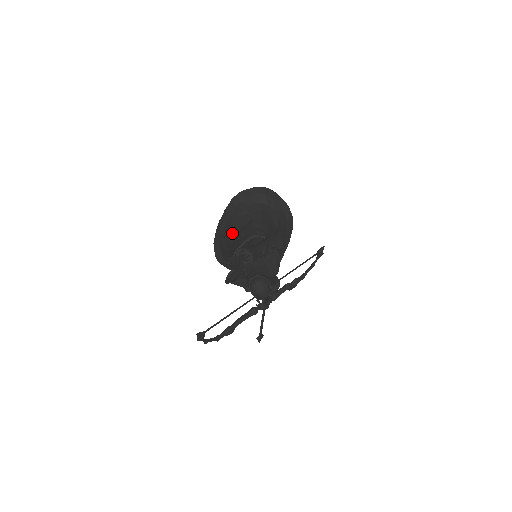
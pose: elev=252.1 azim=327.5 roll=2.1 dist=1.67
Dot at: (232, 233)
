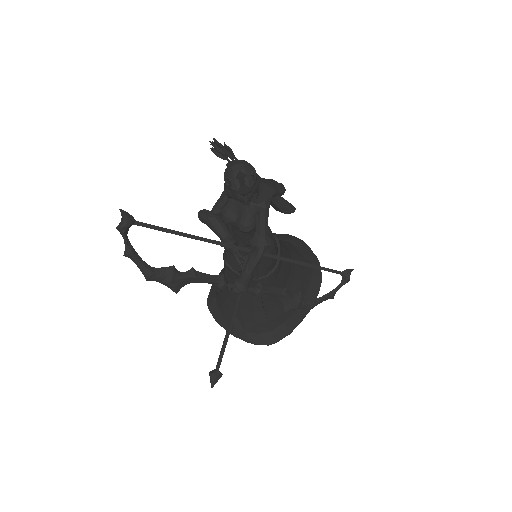
Dot at: occluded
